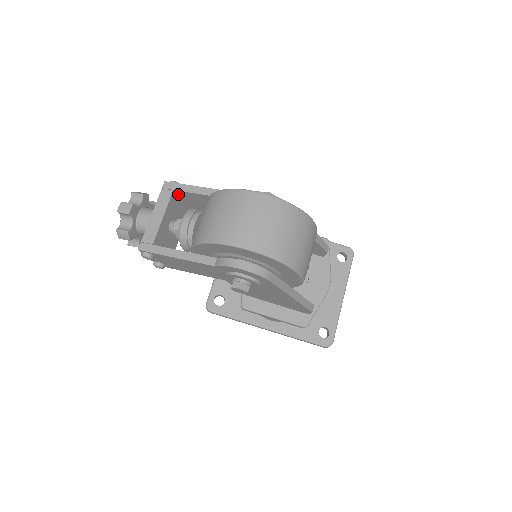
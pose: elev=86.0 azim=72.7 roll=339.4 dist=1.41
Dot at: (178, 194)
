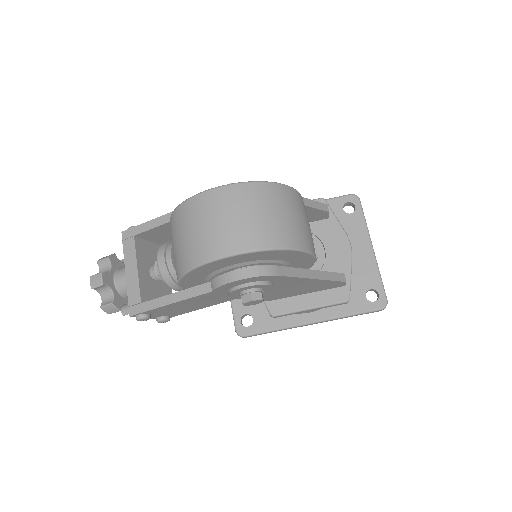
Dot at: (142, 237)
